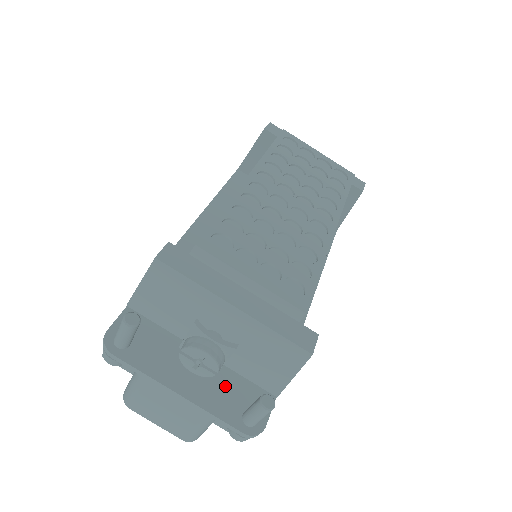
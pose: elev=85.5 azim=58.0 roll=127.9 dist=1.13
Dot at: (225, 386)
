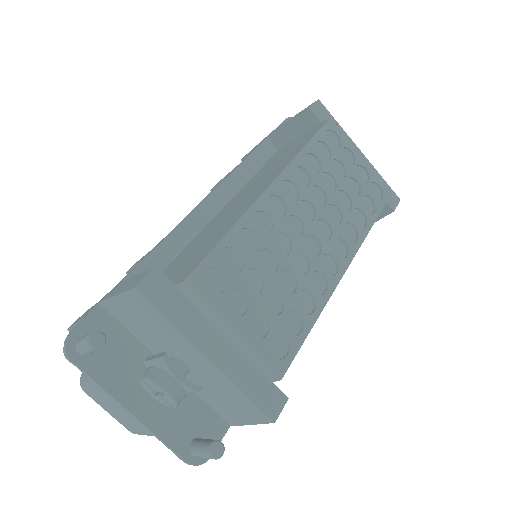
Dot at: (181, 409)
